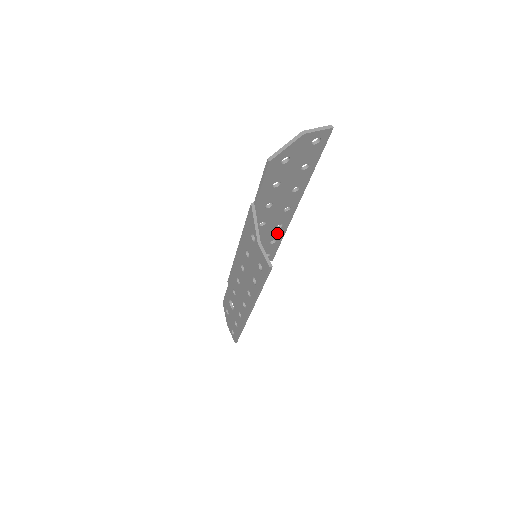
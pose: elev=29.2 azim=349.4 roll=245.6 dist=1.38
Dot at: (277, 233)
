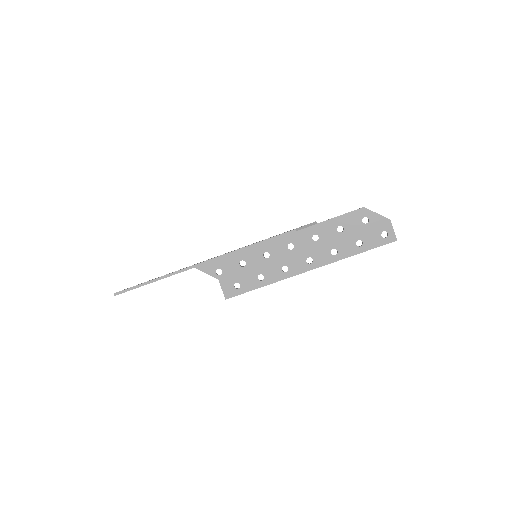
Dot at: (274, 273)
